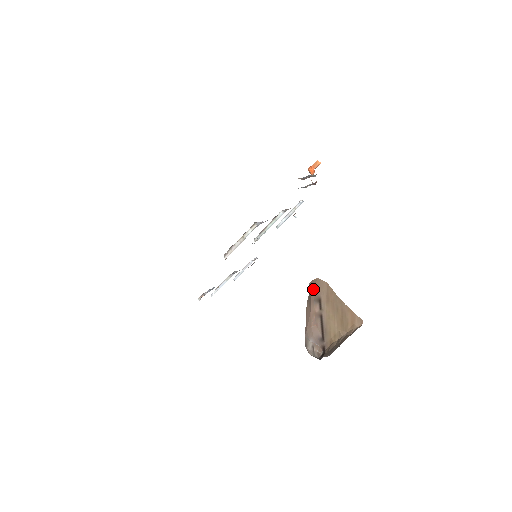
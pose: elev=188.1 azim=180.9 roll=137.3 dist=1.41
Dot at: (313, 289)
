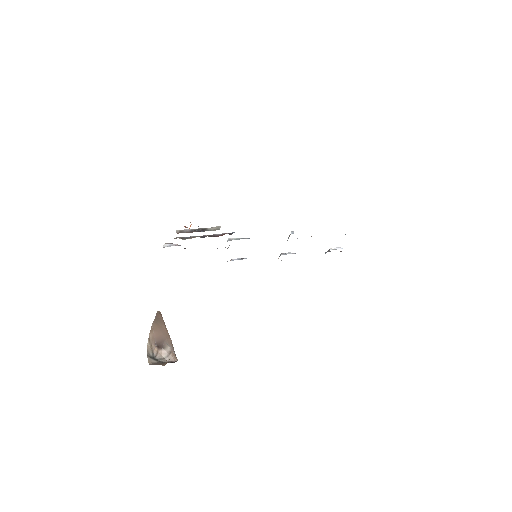
Dot at: (162, 317)
